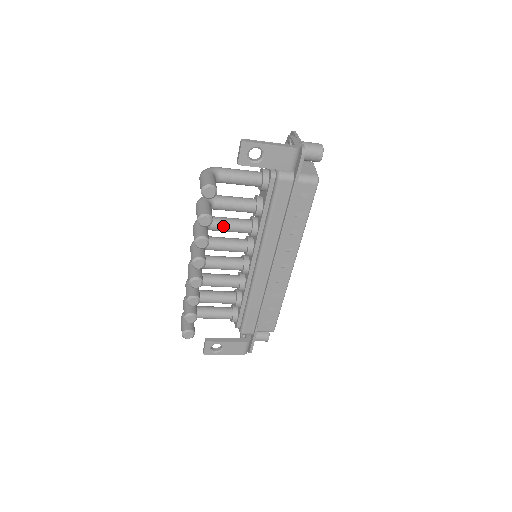
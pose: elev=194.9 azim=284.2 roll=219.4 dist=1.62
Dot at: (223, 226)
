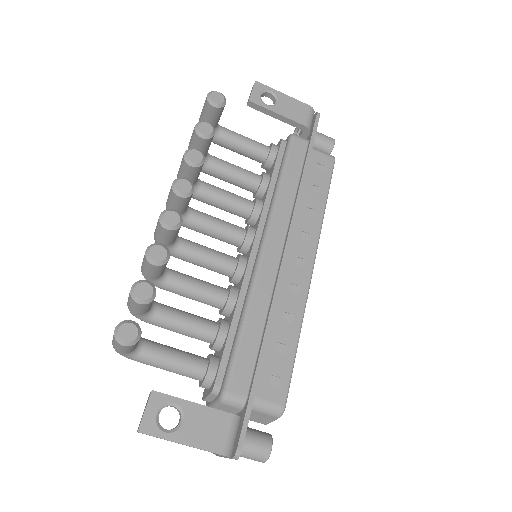
Dot at: (217, 190)
